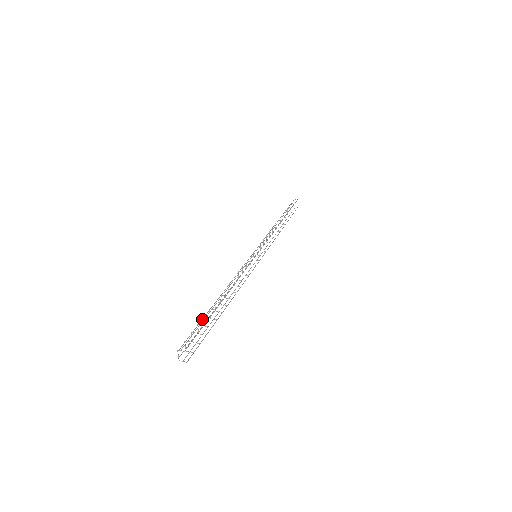
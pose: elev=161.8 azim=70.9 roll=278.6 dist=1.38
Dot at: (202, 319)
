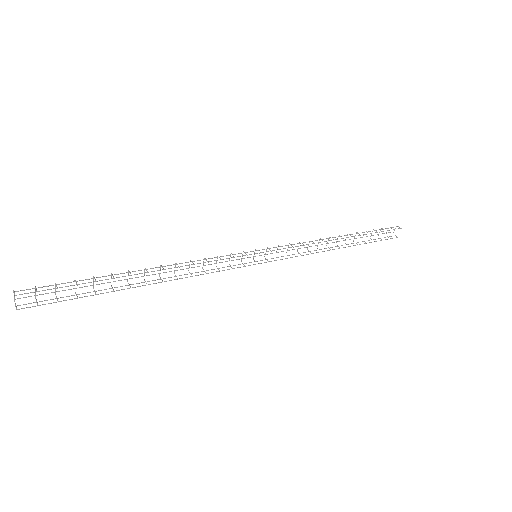
Dot at: occluded
